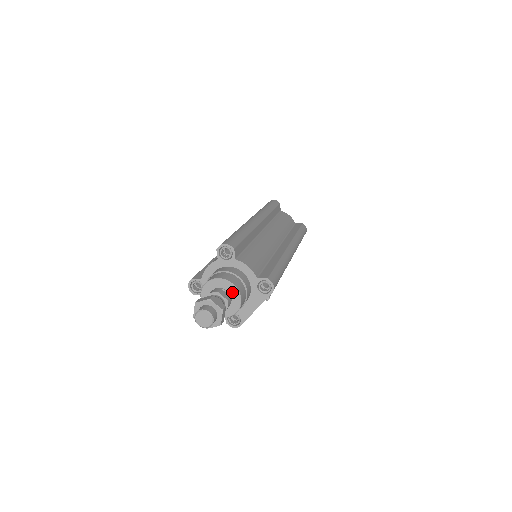
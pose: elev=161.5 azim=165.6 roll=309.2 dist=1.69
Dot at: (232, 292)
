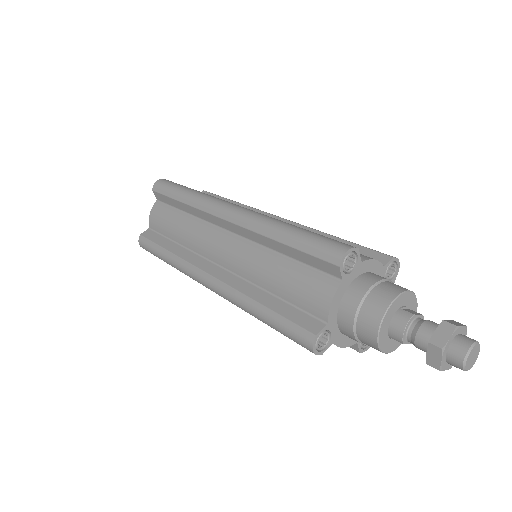
Dot at: (409, 302)
